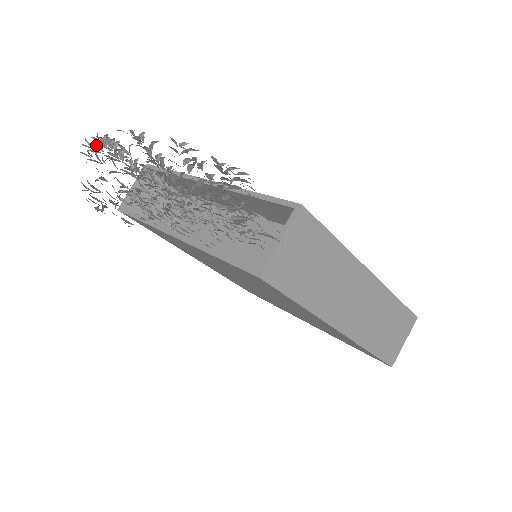
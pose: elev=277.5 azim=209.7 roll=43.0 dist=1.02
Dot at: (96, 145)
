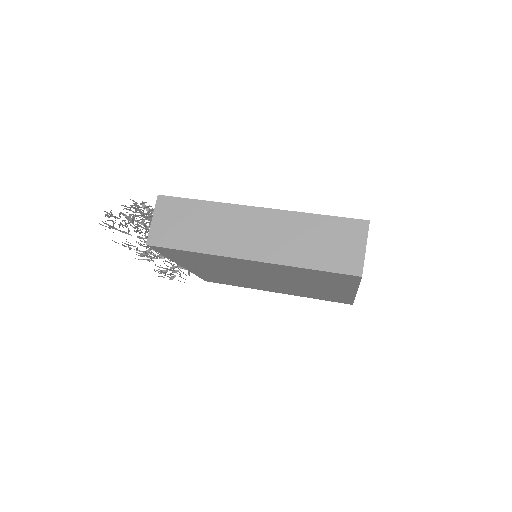
Dot at: occluded
